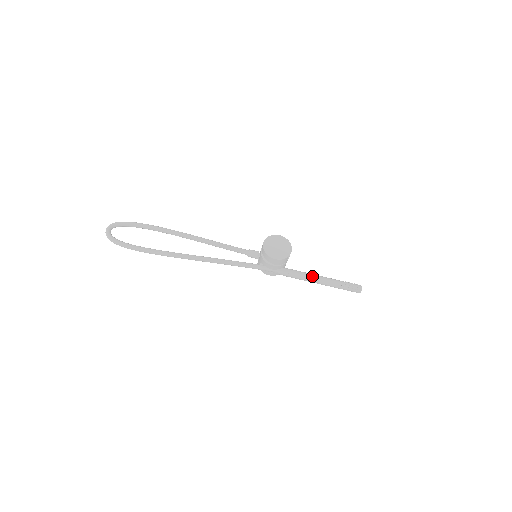
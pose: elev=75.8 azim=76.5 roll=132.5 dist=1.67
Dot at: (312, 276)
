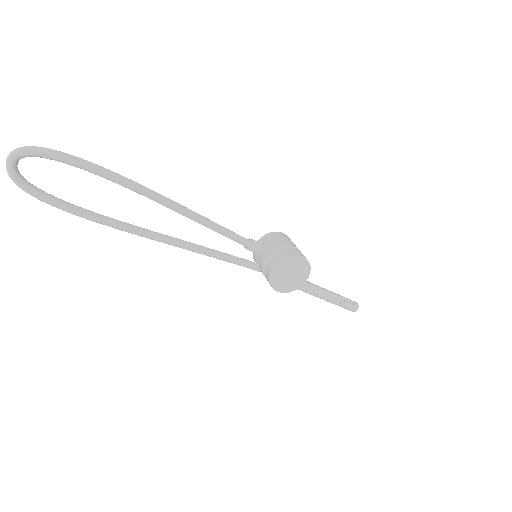
Dot at: (312, 291)
